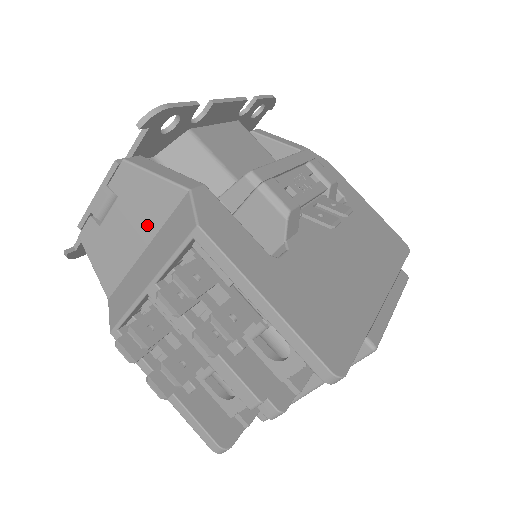
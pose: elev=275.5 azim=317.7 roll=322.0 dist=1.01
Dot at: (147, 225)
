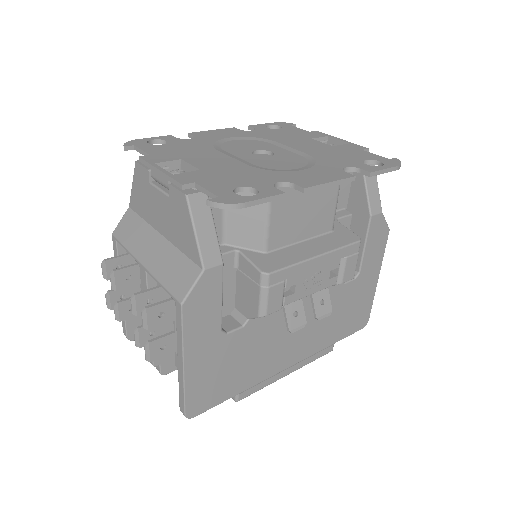
Dot at: (172, 233)
